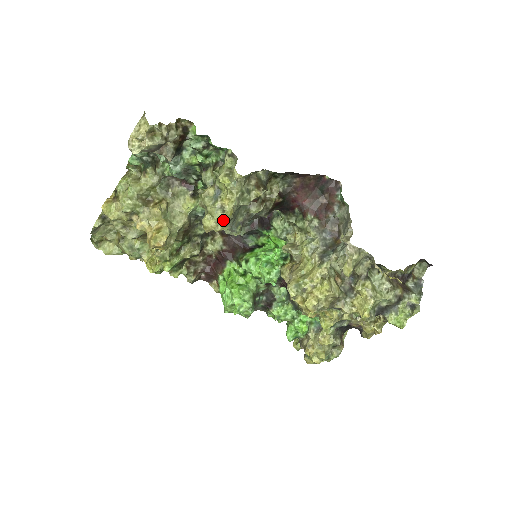
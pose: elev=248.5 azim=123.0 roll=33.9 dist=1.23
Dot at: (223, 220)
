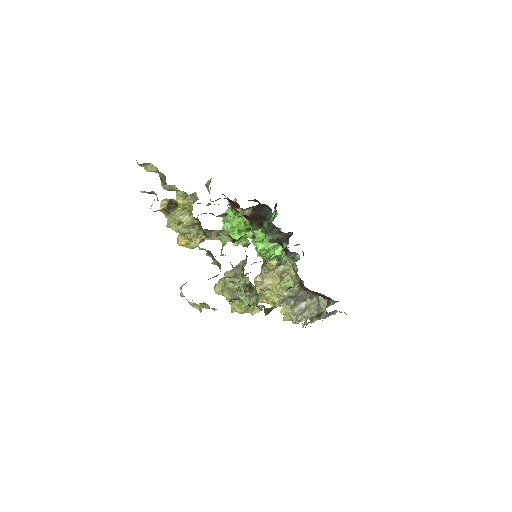
Dot at: occluded
